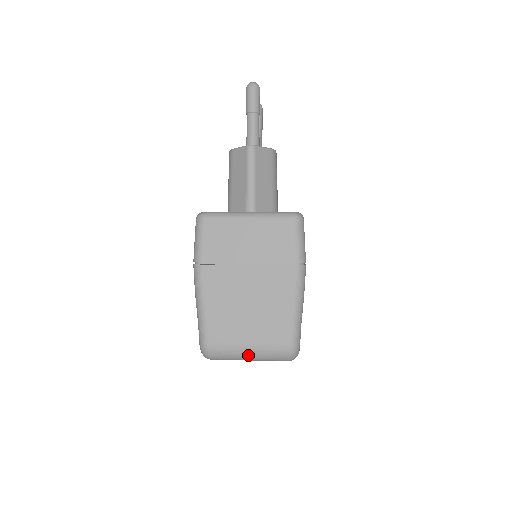
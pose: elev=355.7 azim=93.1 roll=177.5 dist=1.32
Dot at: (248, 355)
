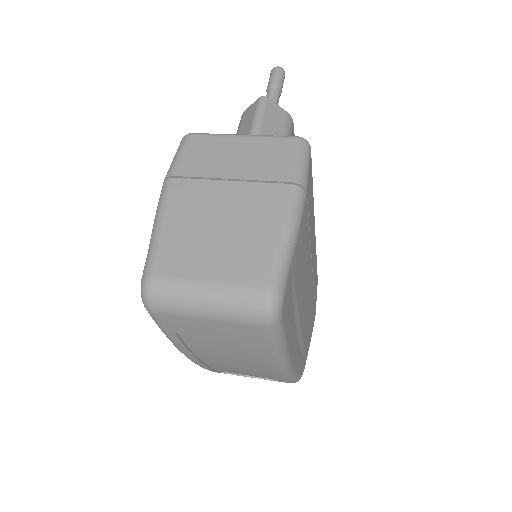
Dot at: (204, 299)
